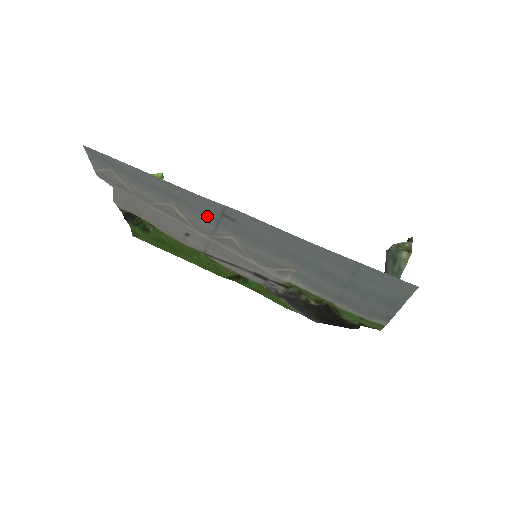
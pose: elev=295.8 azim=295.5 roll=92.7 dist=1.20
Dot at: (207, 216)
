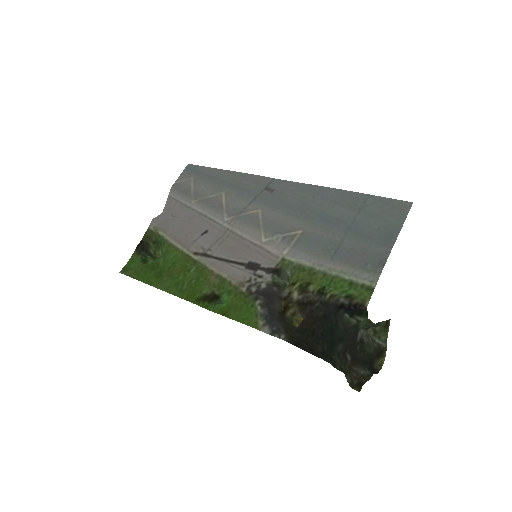
Dot at: (250, 194)
